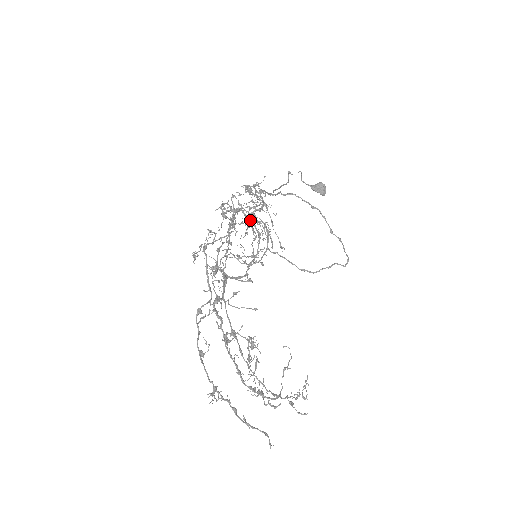
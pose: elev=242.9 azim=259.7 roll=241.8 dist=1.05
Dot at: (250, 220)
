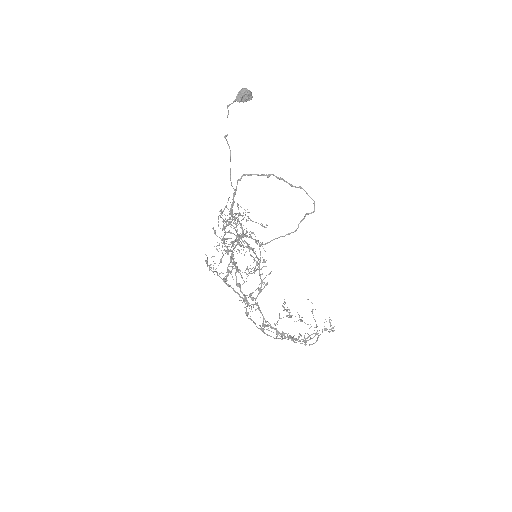
Dot at: occluded
